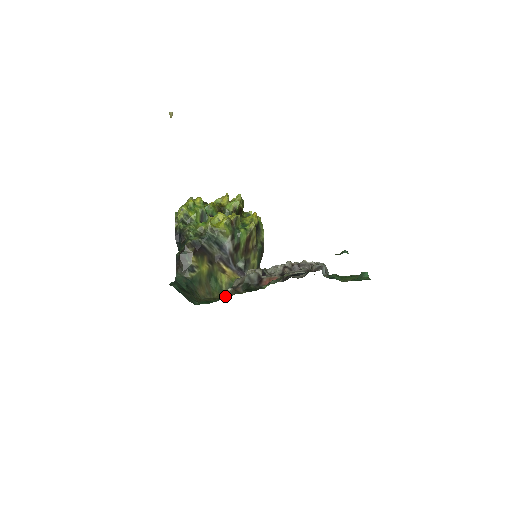
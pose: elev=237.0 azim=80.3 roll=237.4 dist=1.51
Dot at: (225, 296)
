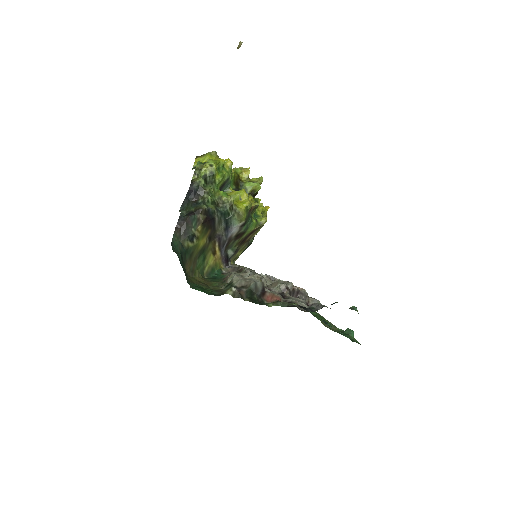
Dot at: (215, 287)
